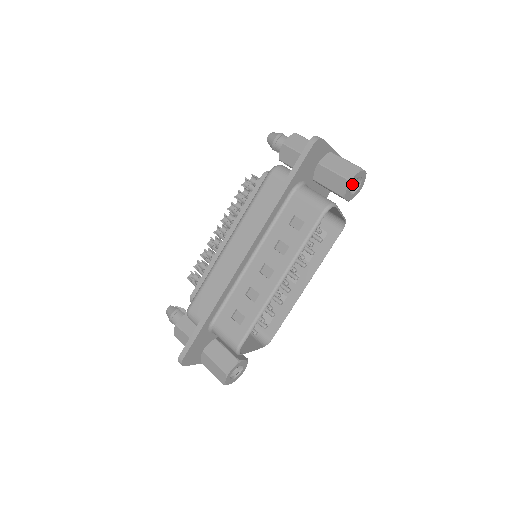
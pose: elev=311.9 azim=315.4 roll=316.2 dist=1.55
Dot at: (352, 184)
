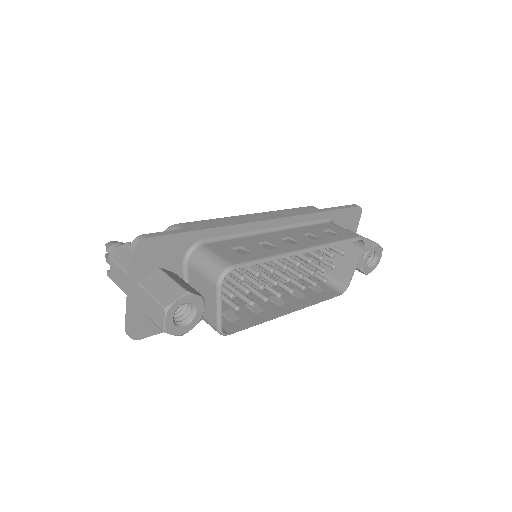
Dot at: occluded
